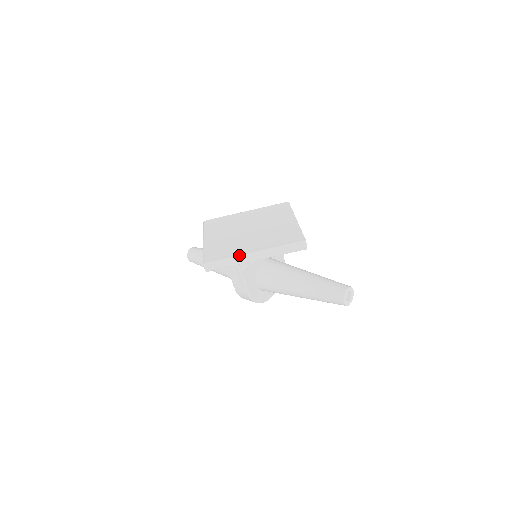
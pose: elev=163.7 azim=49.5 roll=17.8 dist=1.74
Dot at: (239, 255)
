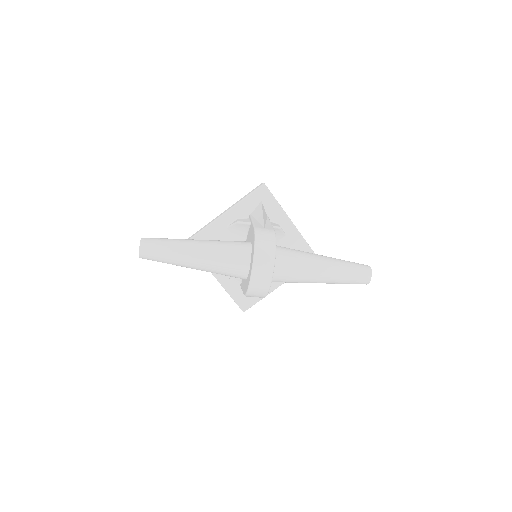
Dot at: occluded
